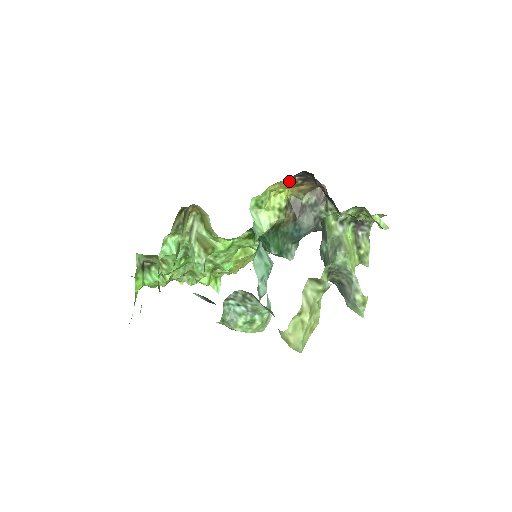
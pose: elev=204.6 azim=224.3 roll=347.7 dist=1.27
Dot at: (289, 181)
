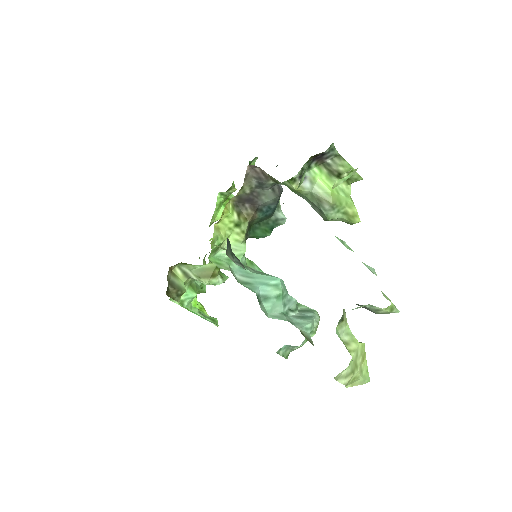
Dot at: occluded
